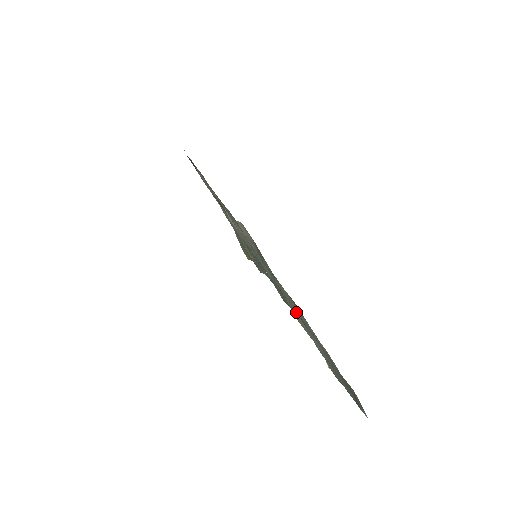
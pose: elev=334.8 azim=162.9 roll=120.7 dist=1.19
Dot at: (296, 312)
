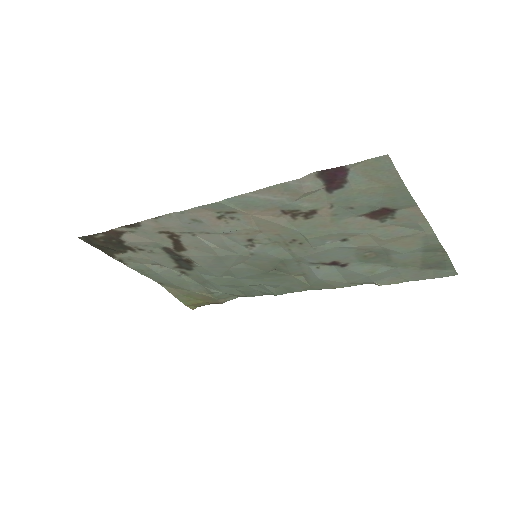
Dot at: (328, 266)
